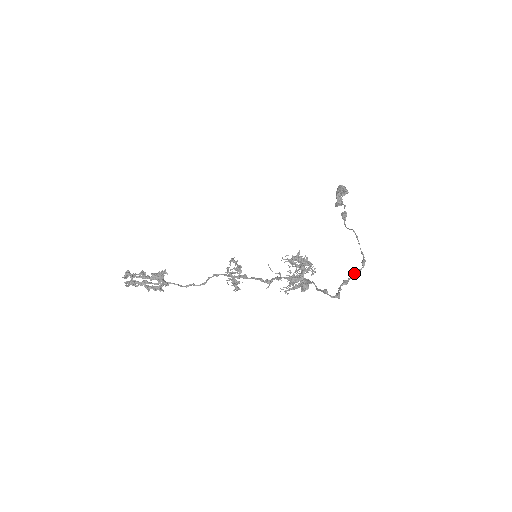
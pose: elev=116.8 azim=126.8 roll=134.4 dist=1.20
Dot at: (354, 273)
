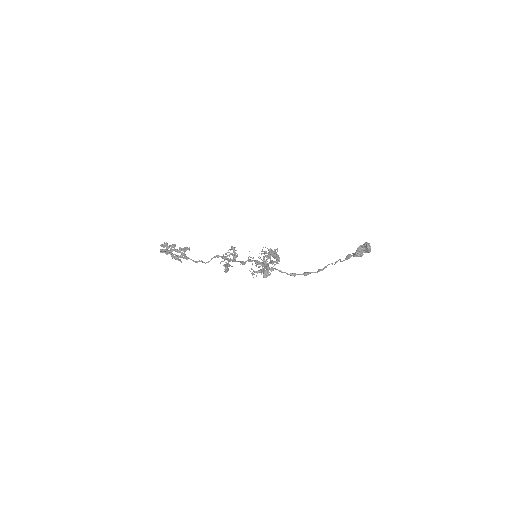
Dot at: (305, 272)
